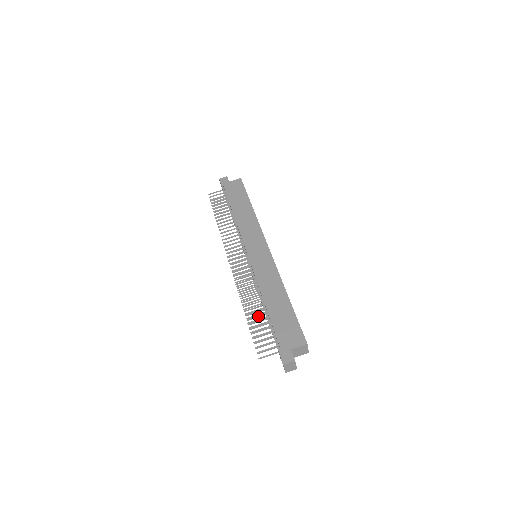
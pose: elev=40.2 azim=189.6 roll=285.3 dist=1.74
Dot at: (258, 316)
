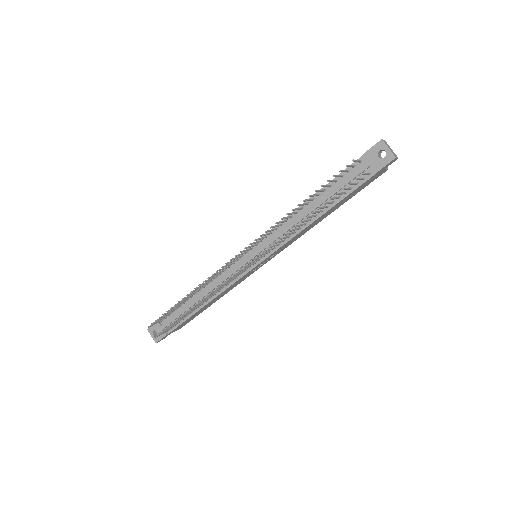
Dot at: (317, 211)
